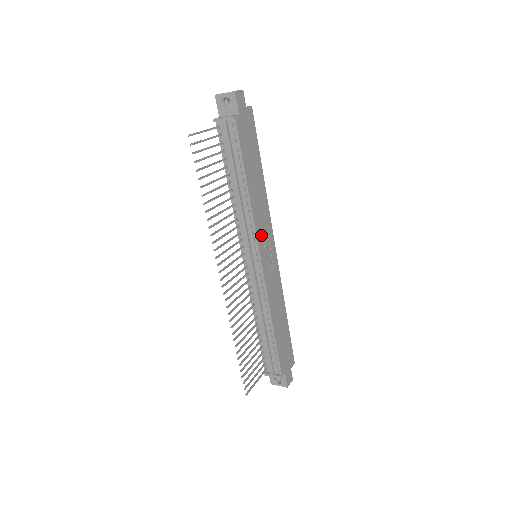
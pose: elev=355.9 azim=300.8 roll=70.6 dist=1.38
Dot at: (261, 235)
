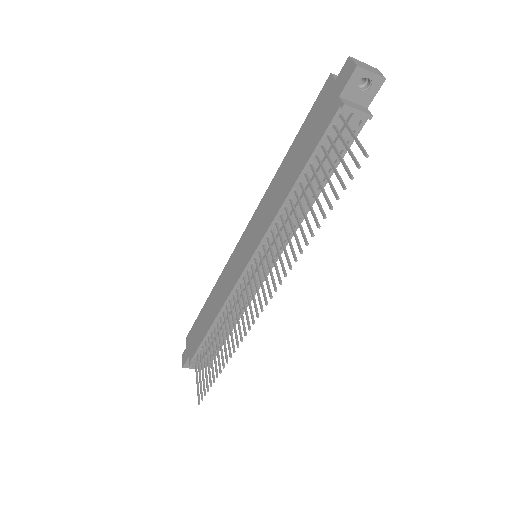
Dot at: occluded
